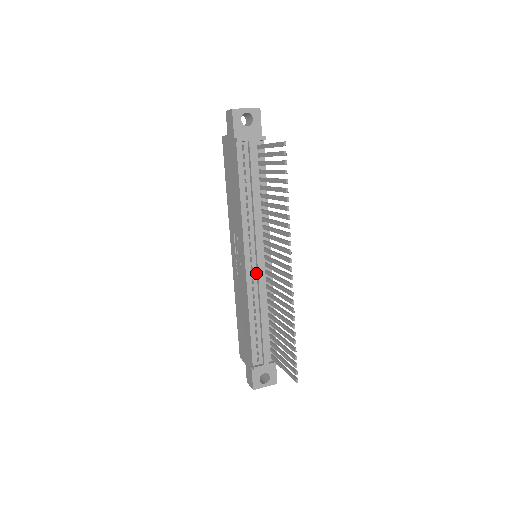
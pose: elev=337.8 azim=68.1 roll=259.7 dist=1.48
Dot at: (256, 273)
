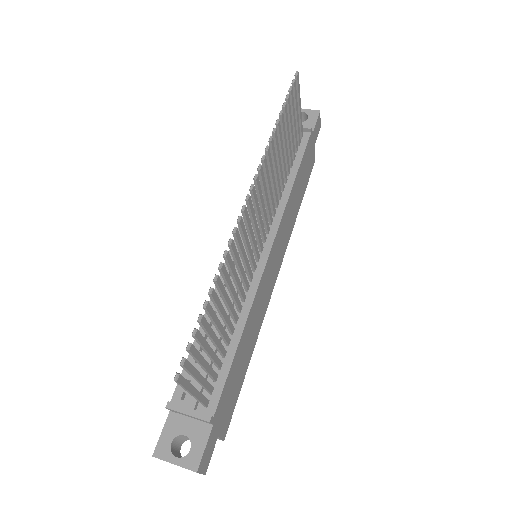
Dot at: occluded
